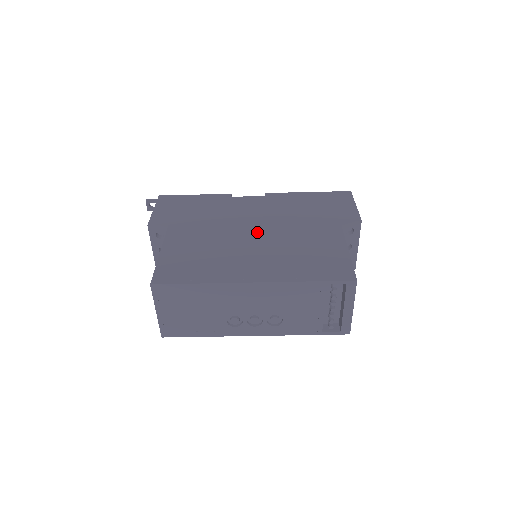
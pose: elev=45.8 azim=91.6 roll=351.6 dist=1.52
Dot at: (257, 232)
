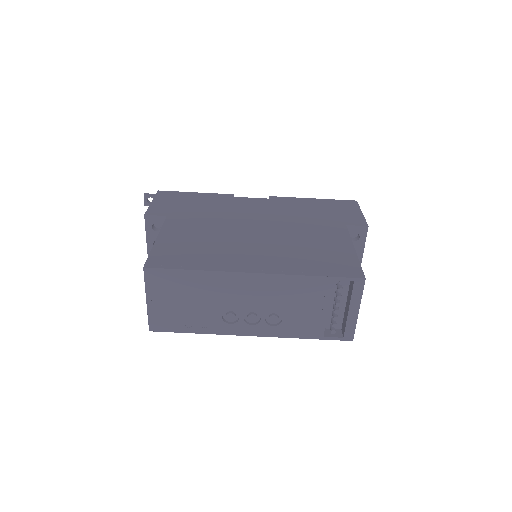
Dot at: (260, 229)
